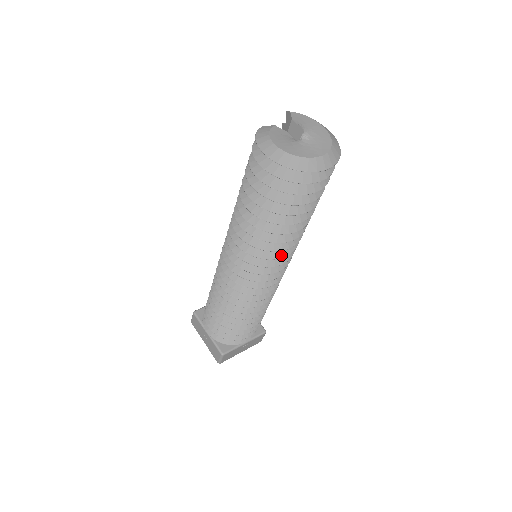
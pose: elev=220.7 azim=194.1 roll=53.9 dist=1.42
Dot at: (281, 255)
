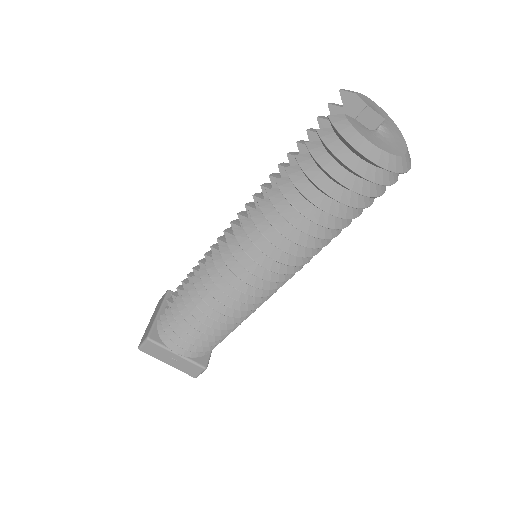
Dot at: occluded
